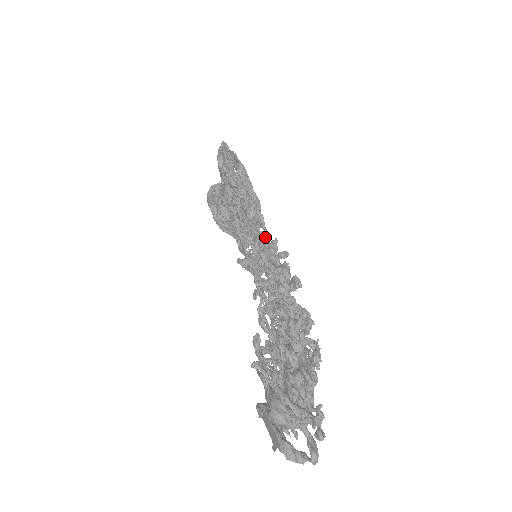
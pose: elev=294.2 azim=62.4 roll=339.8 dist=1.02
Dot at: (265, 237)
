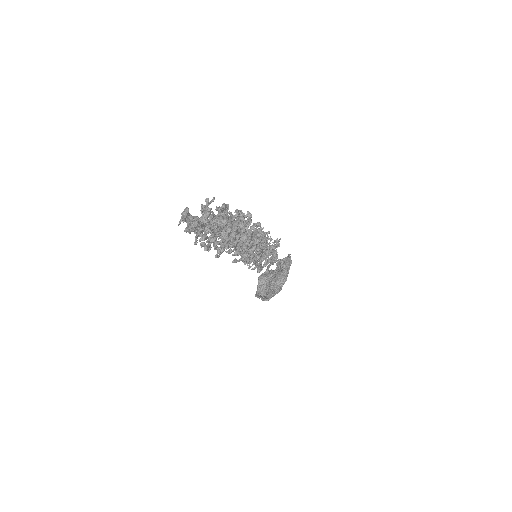
Dot at: (267, 242)
